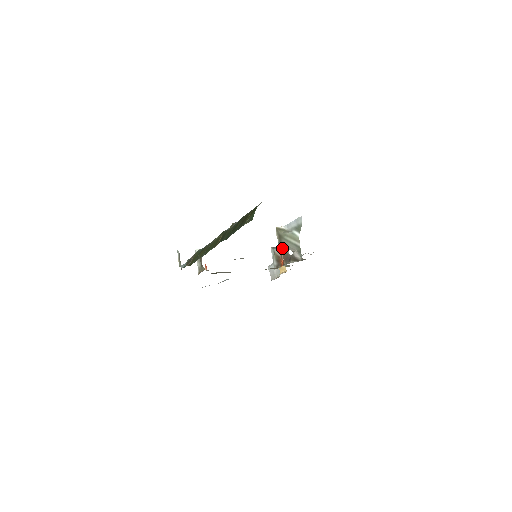
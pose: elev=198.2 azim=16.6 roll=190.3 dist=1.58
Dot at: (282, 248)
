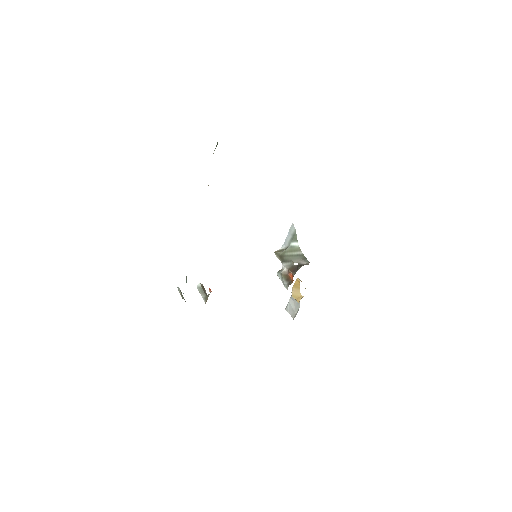
Dot at: (287, 265)
